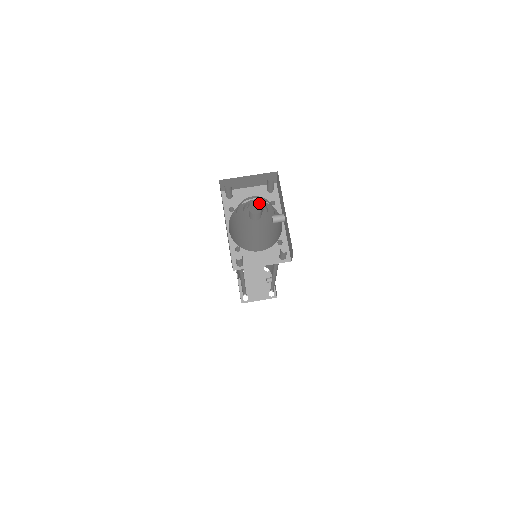
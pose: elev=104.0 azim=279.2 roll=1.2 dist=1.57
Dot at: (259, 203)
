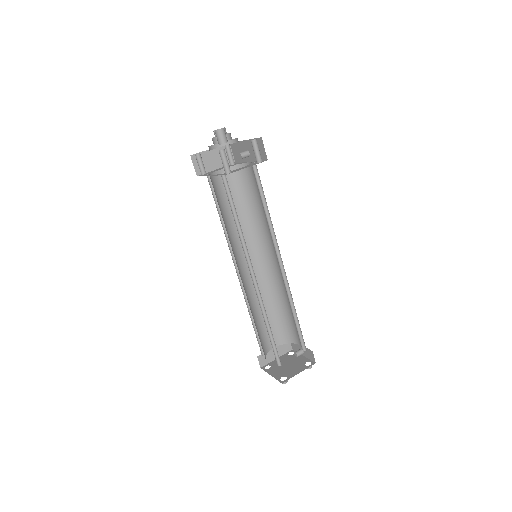
Dot at: occluded
